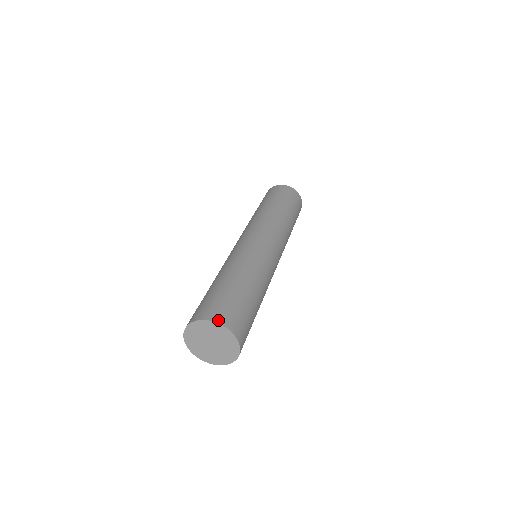
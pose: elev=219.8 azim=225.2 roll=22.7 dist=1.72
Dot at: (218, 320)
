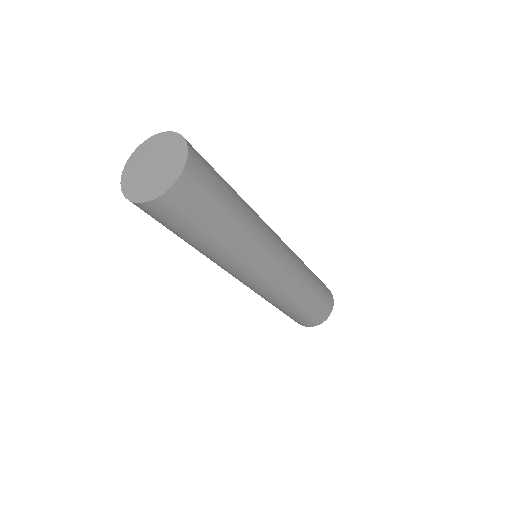
Dot at: occluded
